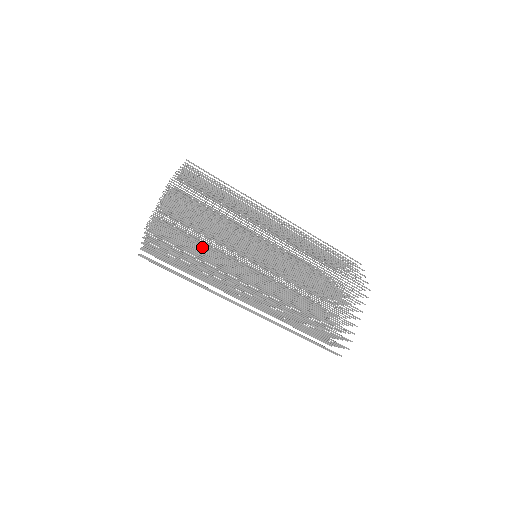
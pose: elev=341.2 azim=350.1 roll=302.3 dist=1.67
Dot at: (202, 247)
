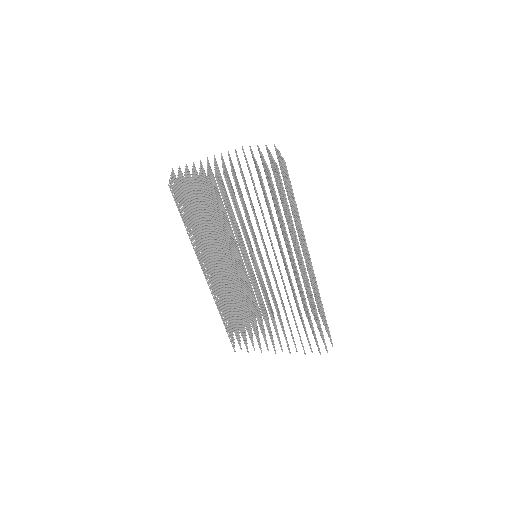
Dot at: occluded
